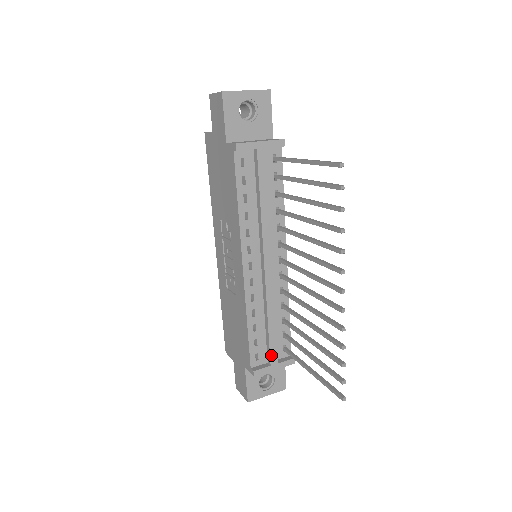
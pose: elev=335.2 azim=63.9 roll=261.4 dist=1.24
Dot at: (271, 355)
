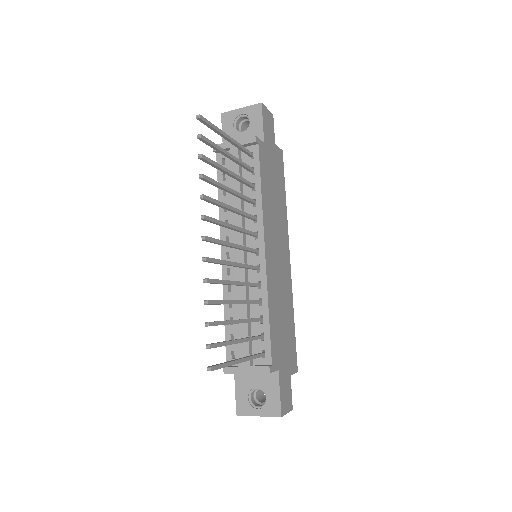
Dot at: (242, 354)
